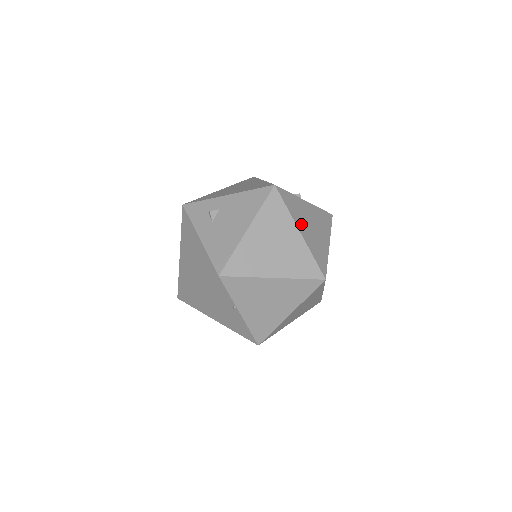
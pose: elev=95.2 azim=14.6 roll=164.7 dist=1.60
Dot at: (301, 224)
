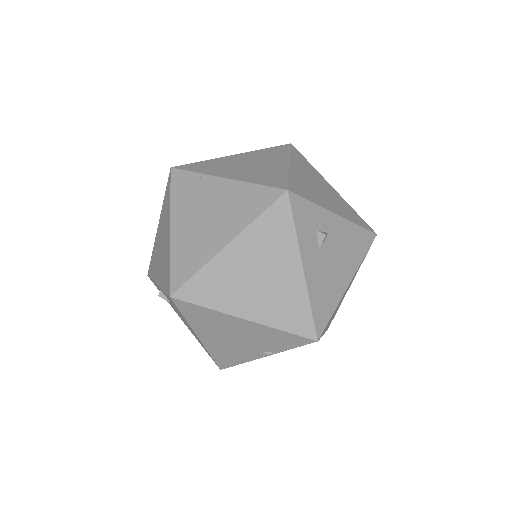
Dot at: occluded
